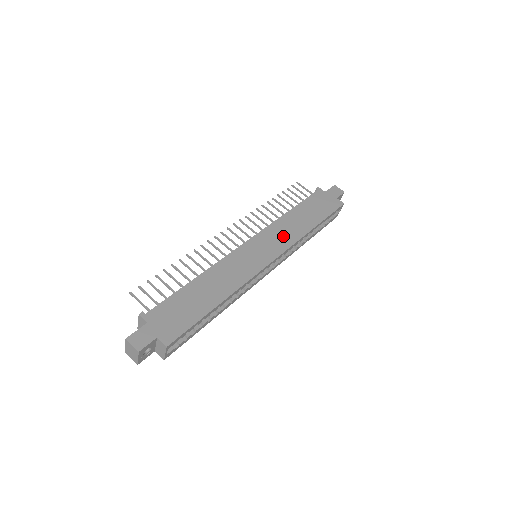
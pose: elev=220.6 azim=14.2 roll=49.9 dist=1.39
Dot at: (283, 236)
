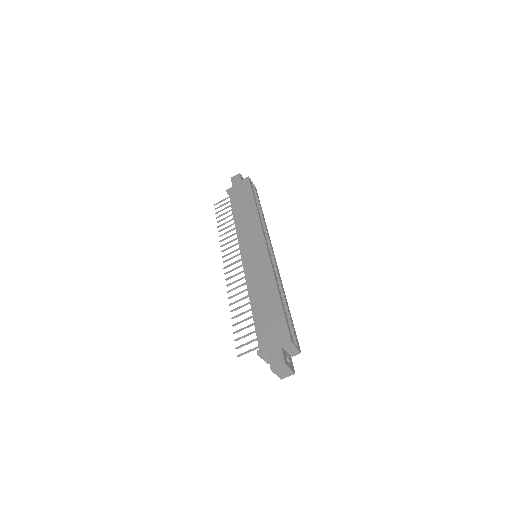
Dot at: (251, 230)
